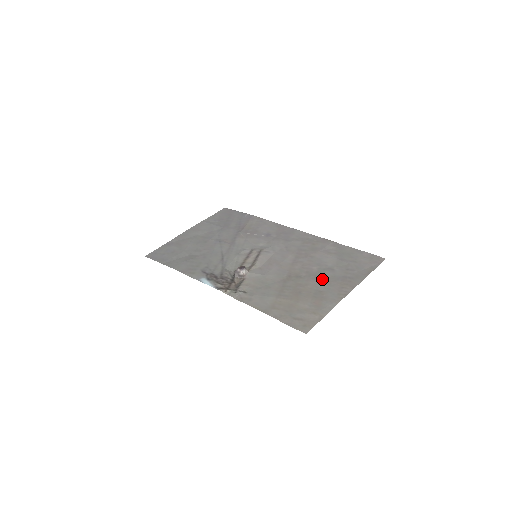
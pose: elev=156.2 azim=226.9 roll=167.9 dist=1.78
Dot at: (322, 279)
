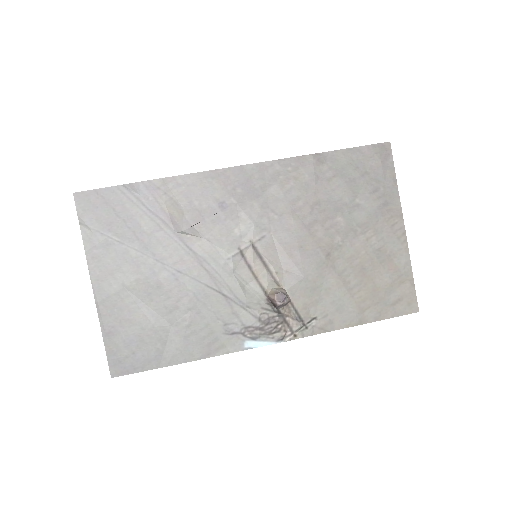
Dot at: (363, 230)
